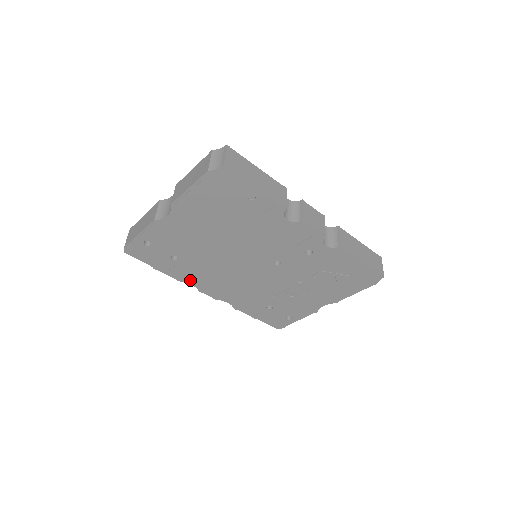
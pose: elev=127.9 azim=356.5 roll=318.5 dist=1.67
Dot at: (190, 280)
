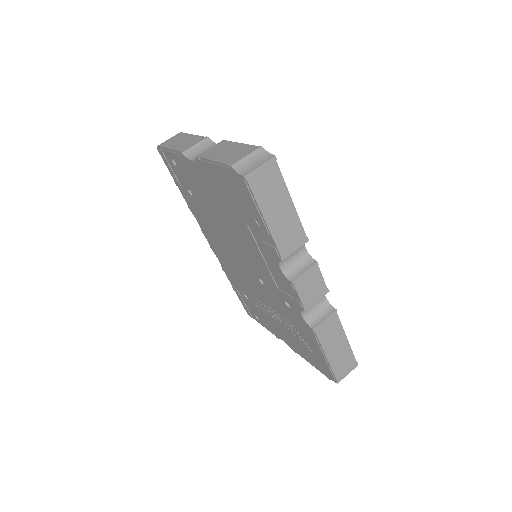
Dot at: (197, 218)
